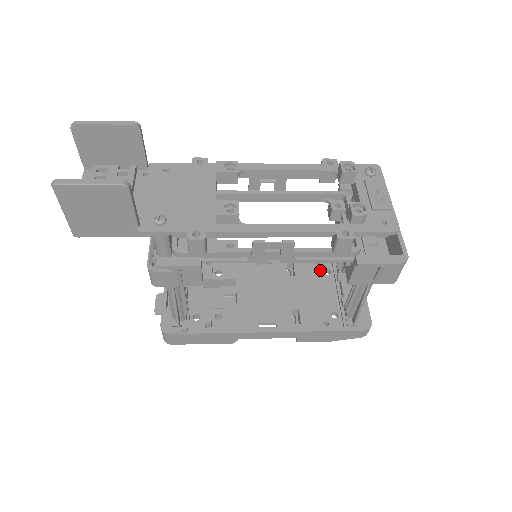
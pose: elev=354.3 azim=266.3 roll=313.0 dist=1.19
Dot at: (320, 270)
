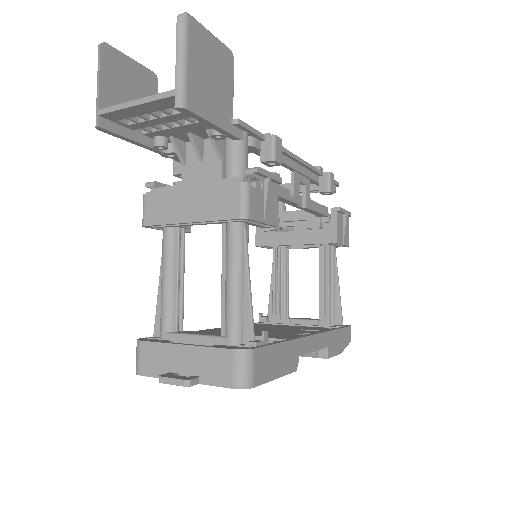
Dot at: (267, 324)
